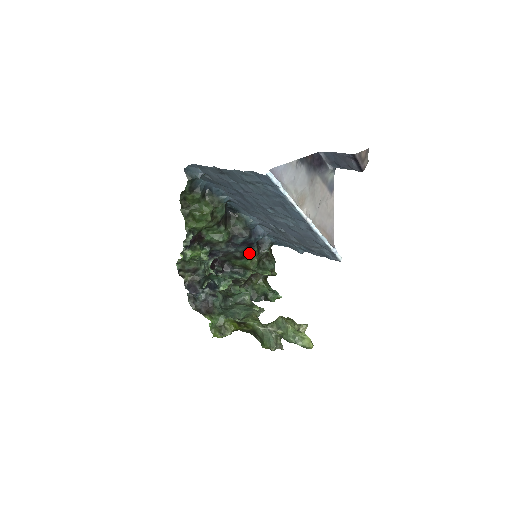
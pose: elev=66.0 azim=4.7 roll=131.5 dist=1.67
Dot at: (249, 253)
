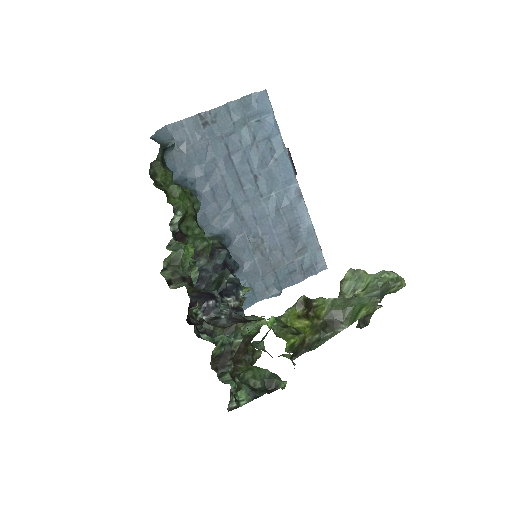
Dot at: occluded
